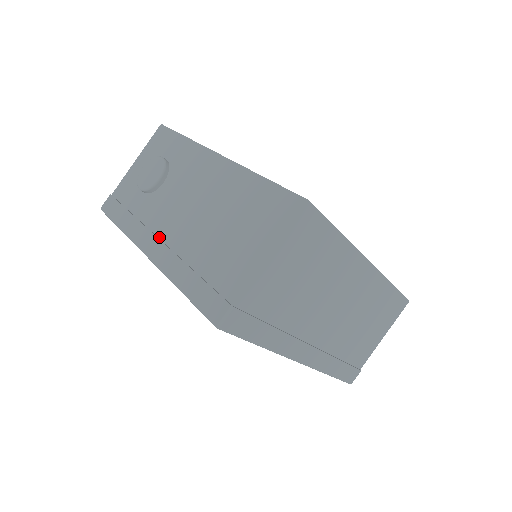
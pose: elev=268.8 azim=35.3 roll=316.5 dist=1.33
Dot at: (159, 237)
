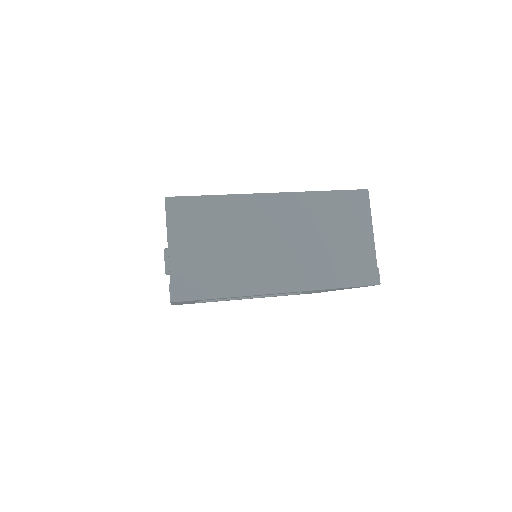
Dot at: occluded
